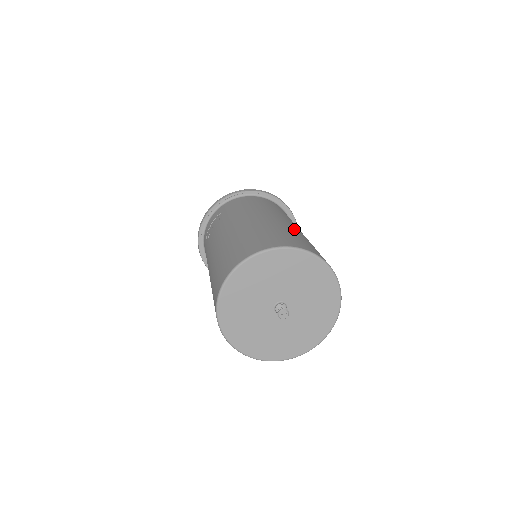
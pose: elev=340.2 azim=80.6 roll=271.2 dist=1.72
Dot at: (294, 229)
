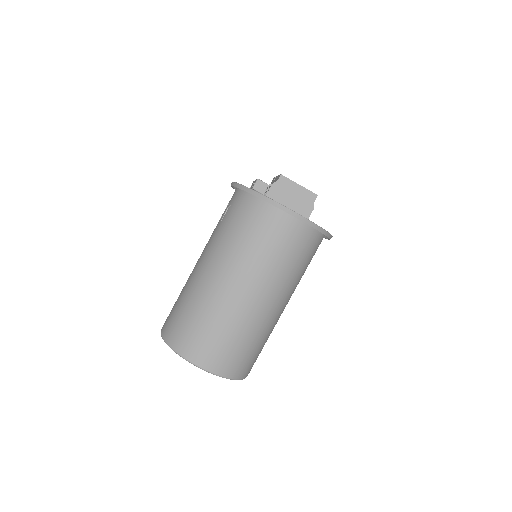
Dot at: (231, 312)
